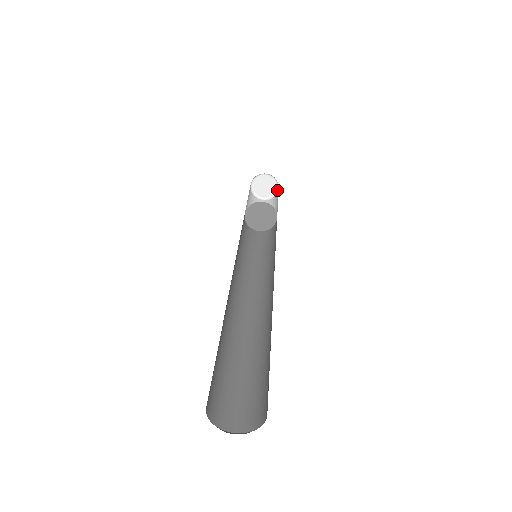
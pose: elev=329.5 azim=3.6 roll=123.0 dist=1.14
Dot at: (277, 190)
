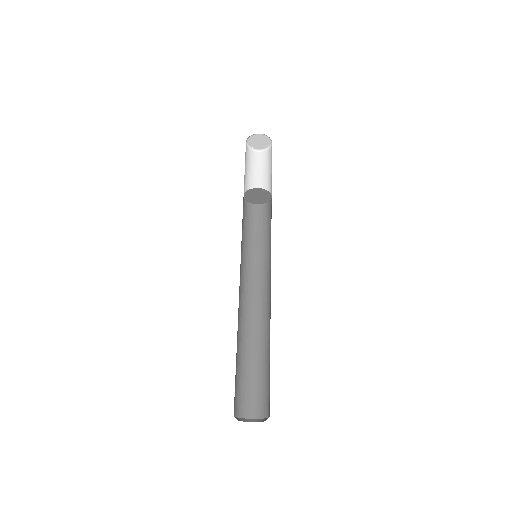
Dot at: (267, 148)
